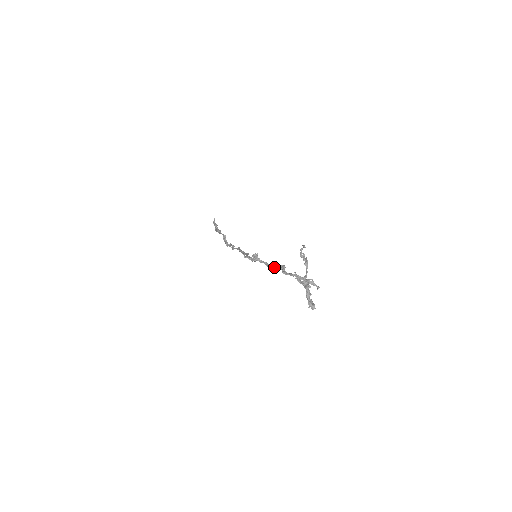
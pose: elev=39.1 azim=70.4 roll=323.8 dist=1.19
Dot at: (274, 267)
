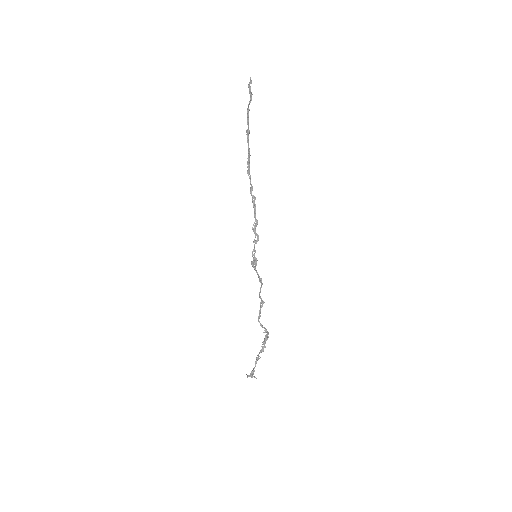
Dot at: (262, 284)
